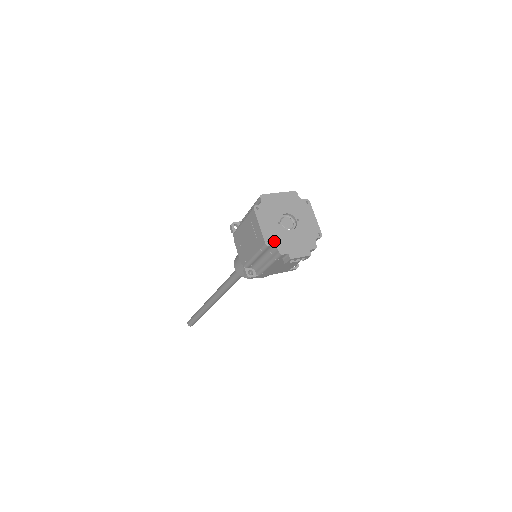
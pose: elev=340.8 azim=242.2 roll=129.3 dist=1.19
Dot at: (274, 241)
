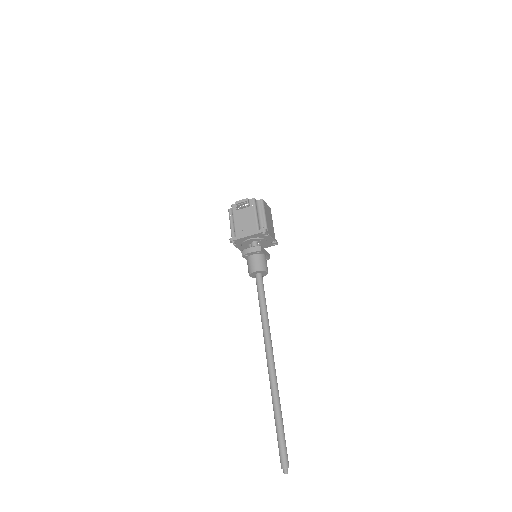
Dot at: occluded
